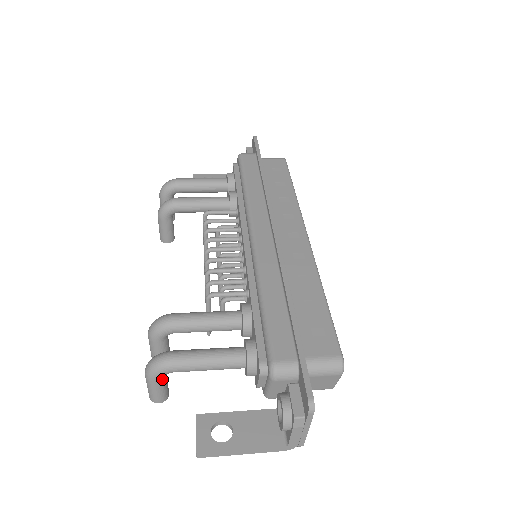
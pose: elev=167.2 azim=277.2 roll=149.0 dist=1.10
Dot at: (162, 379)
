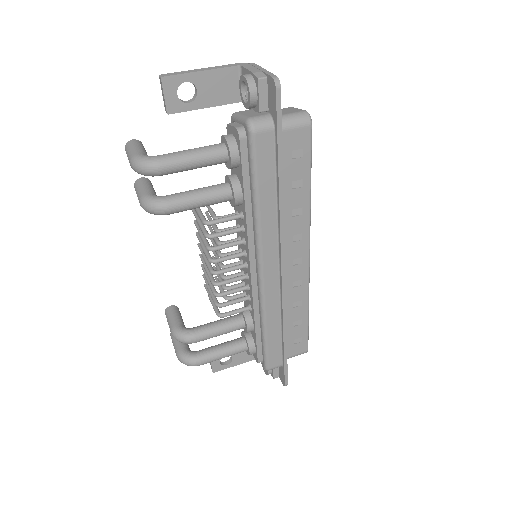
Dot at: occluded
